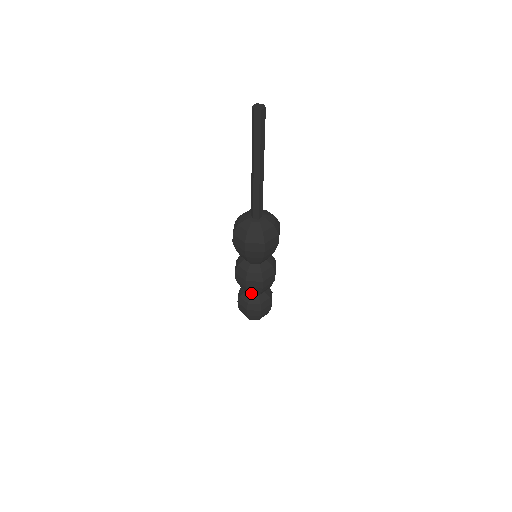
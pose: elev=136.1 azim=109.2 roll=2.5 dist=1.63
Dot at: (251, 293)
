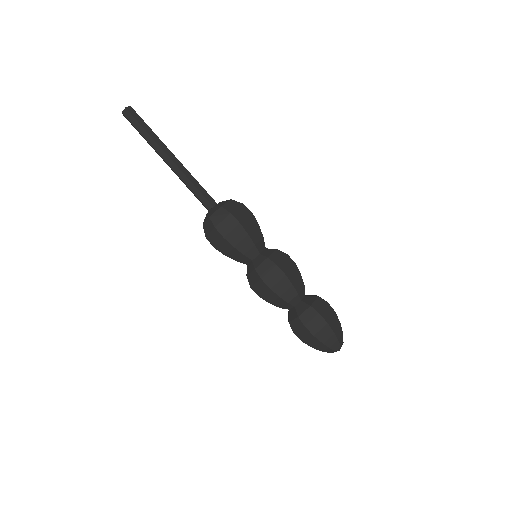
Dot at: (298, 289)
